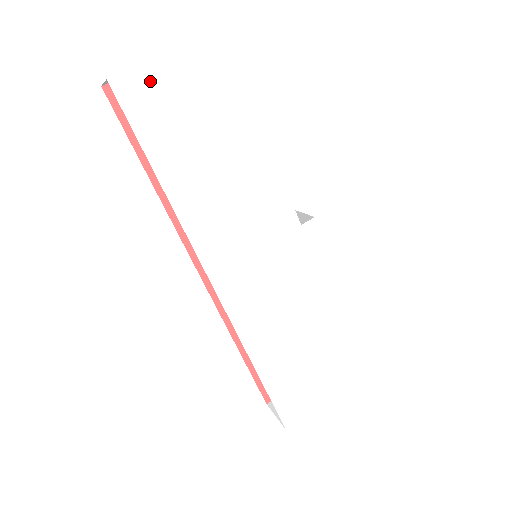
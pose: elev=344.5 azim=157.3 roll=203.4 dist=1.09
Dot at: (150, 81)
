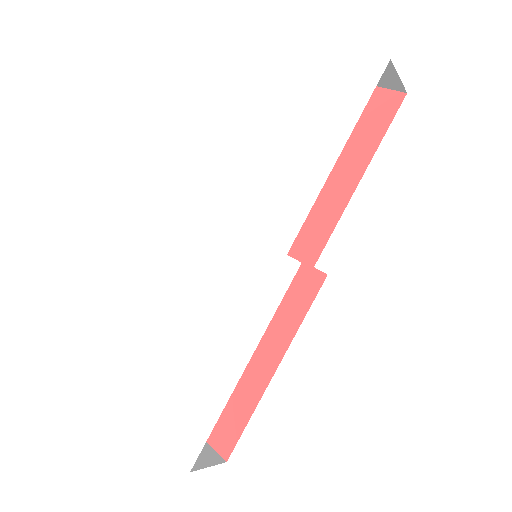
Dot at: (313, 59)
